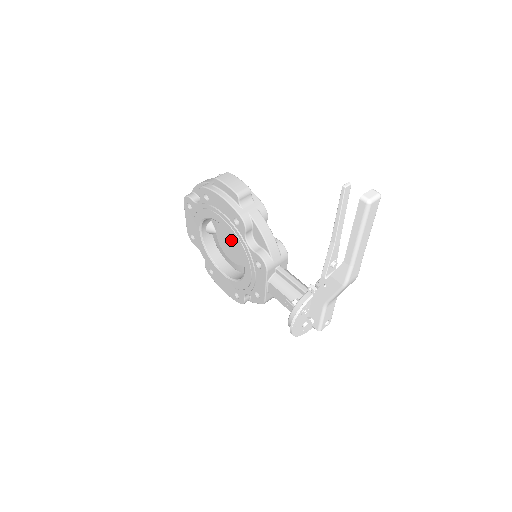
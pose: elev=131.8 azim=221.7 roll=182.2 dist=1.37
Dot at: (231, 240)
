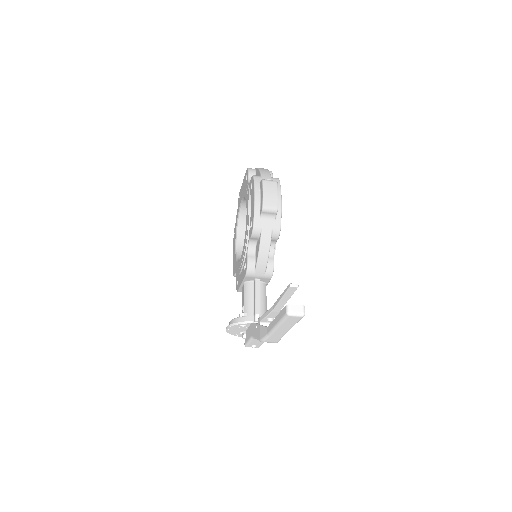
Dot at: occluded
